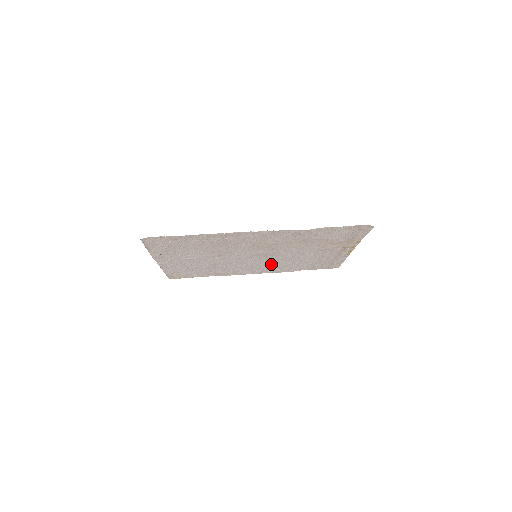
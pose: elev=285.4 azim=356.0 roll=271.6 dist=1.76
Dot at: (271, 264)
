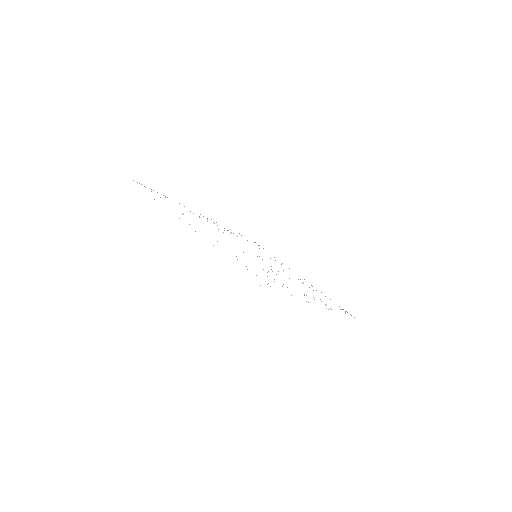
Dot at: occluded
